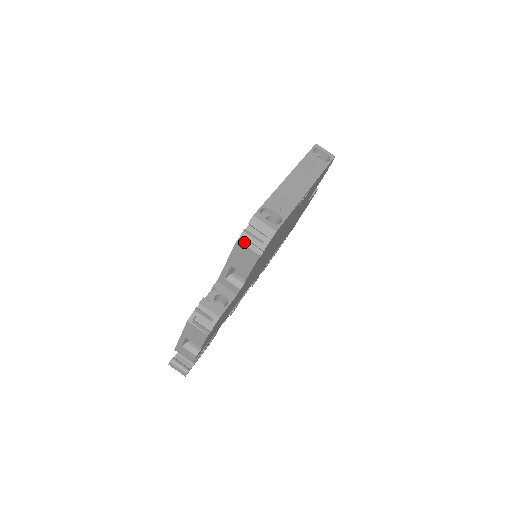
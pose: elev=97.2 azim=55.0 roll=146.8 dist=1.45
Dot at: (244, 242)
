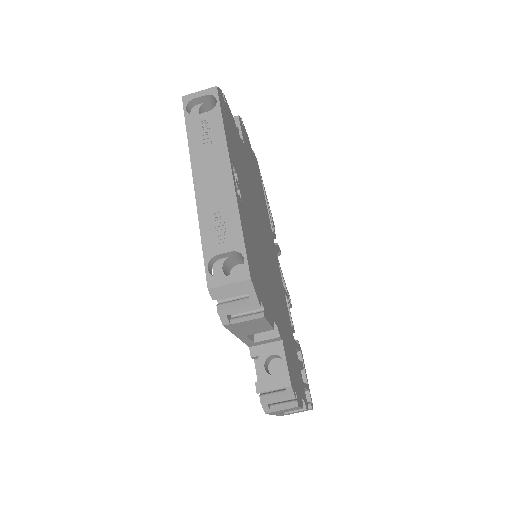
Dot at: occluded
